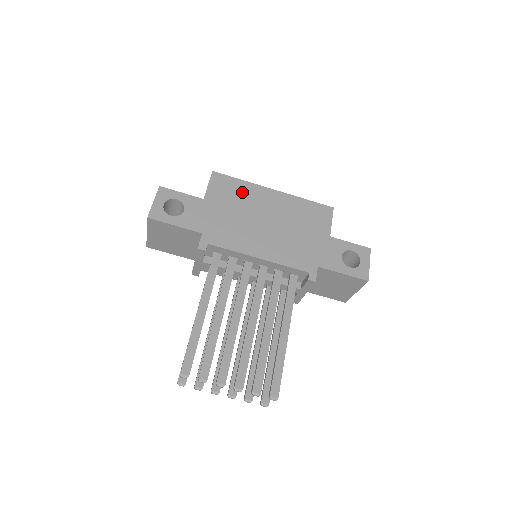
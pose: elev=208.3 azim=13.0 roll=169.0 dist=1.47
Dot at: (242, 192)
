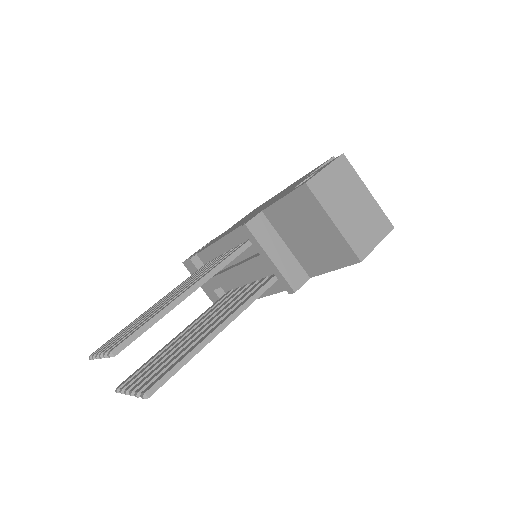
Dot at: occluded
